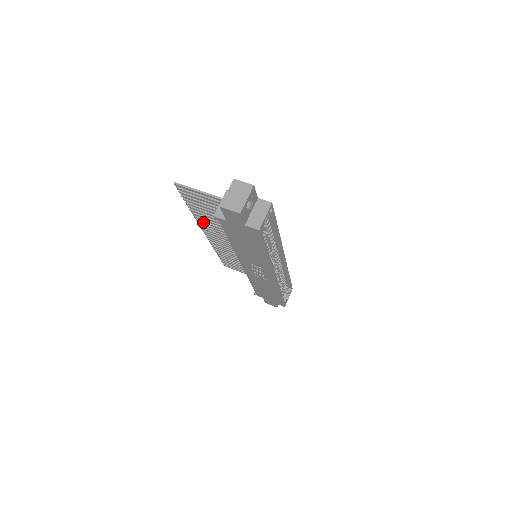
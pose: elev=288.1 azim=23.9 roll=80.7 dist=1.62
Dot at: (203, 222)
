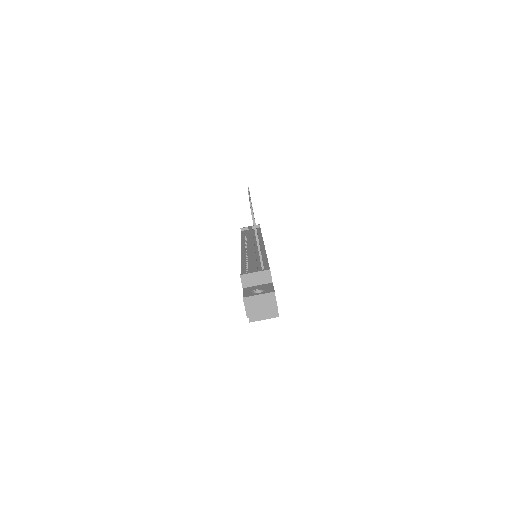
Dot at: occluded
